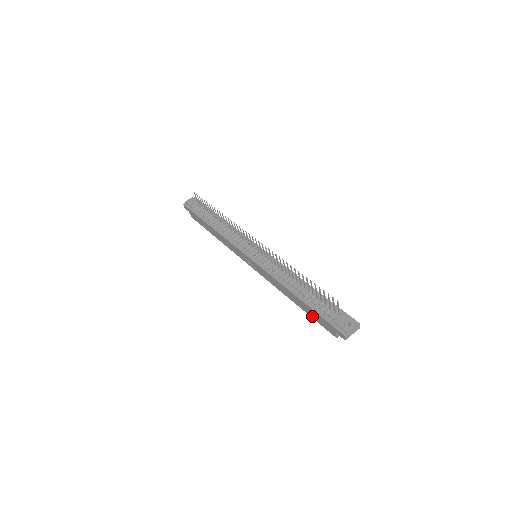
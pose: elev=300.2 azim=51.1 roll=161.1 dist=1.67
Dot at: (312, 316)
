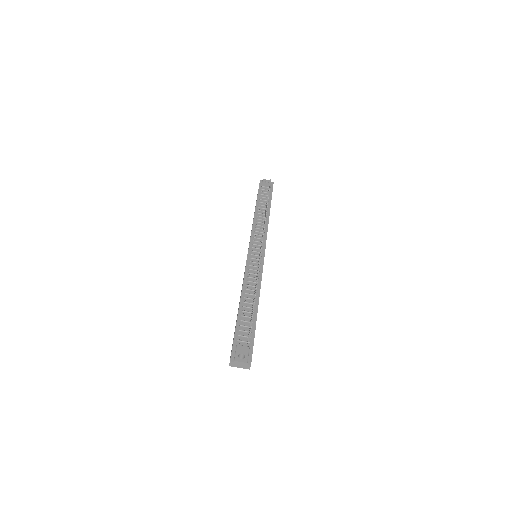
Dot at: occluded
